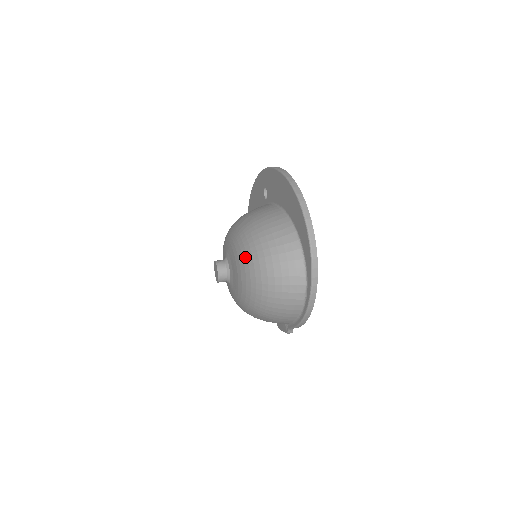
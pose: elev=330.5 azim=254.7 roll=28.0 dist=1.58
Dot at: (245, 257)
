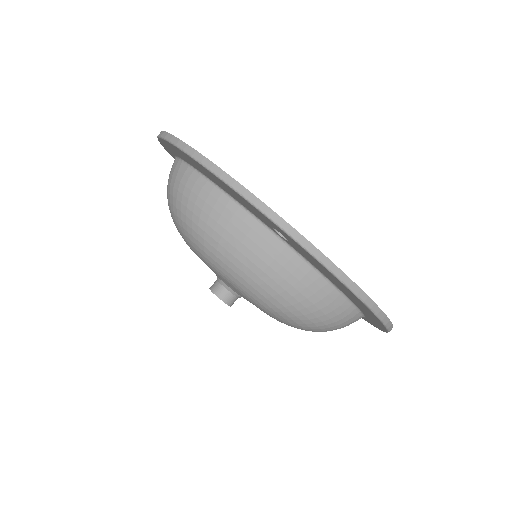
Dot at: occluded
